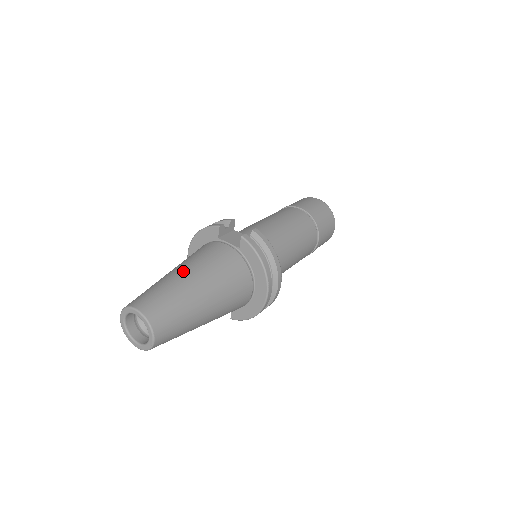
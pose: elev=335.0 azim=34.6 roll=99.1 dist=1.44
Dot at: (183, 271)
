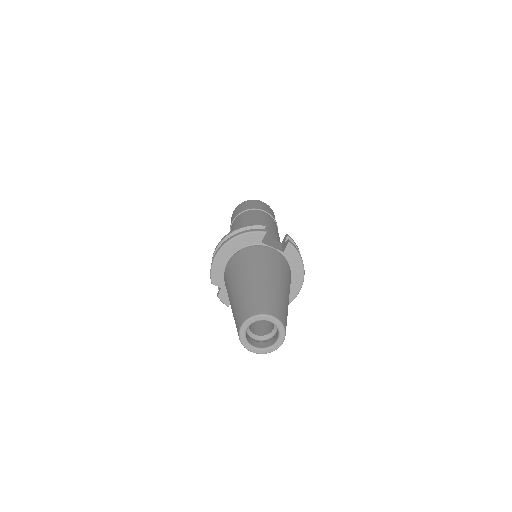
Dot at: (268, 276)
